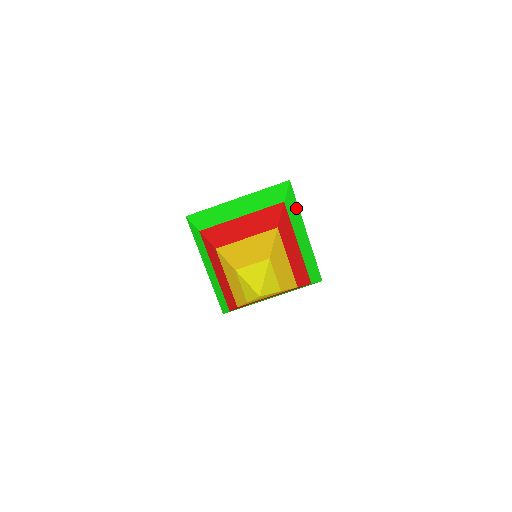
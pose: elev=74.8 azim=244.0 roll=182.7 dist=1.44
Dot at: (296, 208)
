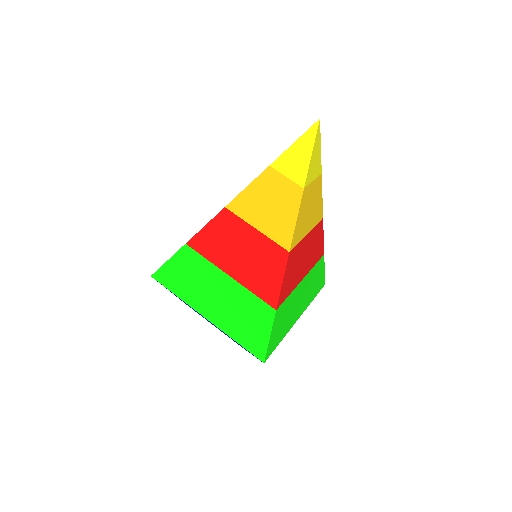
Dot at: (313, 293)
